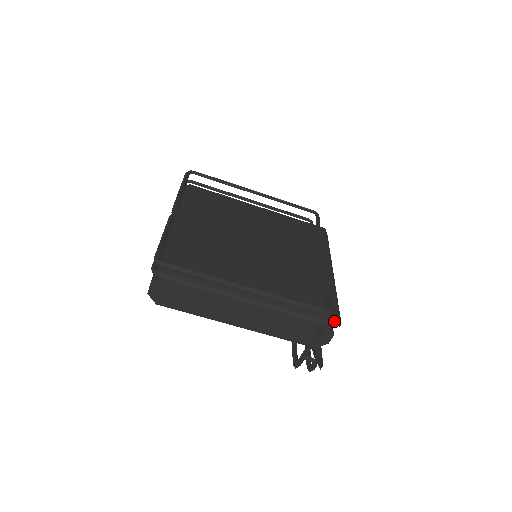
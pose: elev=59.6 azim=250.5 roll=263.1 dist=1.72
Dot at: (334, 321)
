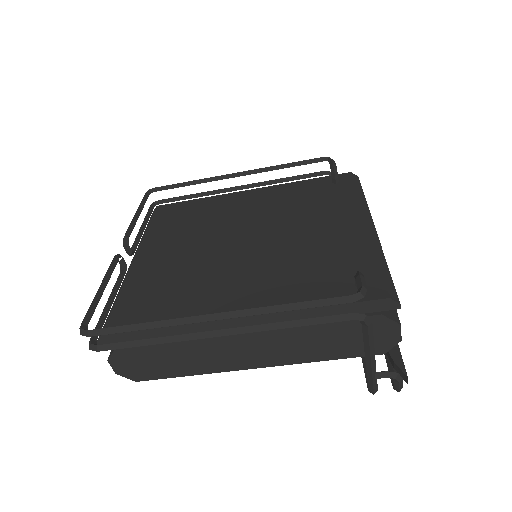
Dot at: (385, 304)
